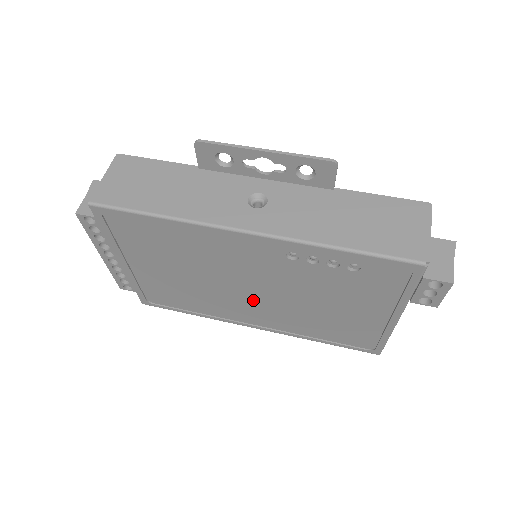
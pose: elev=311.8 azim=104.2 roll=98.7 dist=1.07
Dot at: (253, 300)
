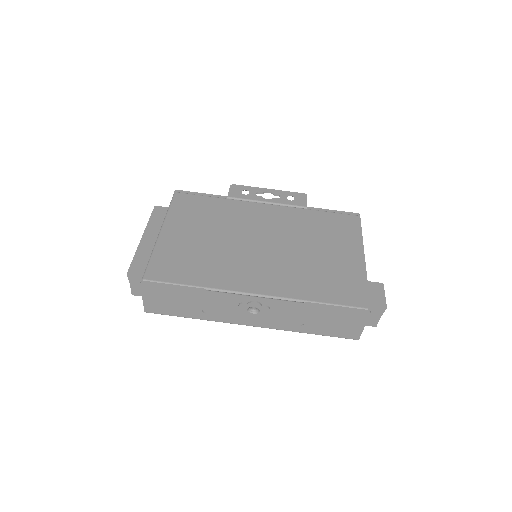
Dot at: occluded
